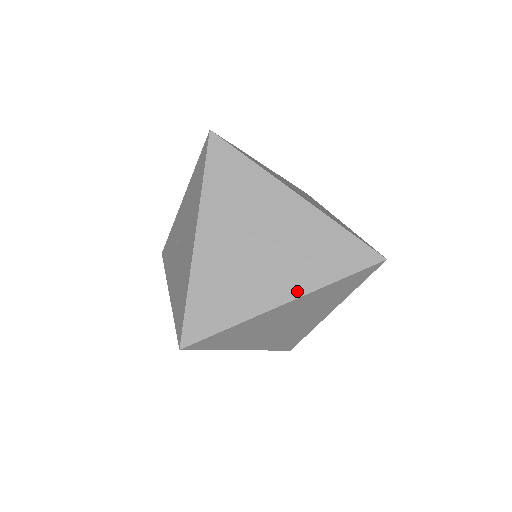
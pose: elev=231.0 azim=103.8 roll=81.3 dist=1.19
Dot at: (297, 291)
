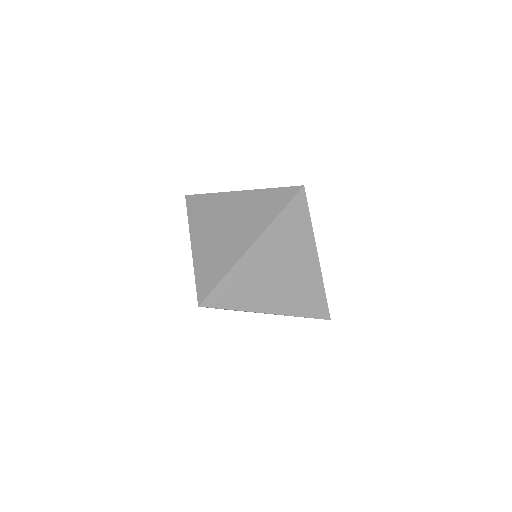
Dot at: (256, 235)
